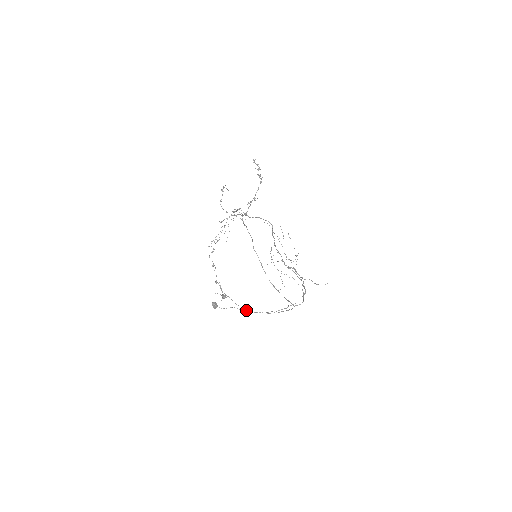
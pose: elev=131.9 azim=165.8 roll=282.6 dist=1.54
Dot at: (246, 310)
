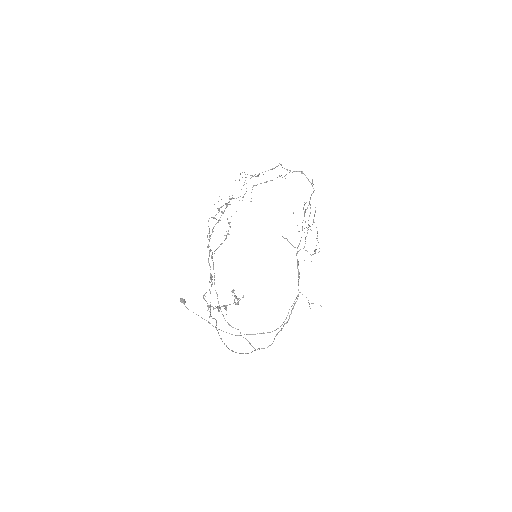
Dot at: (219, 305)
